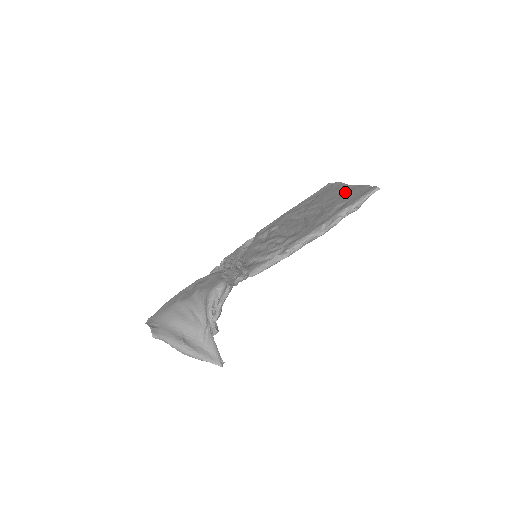
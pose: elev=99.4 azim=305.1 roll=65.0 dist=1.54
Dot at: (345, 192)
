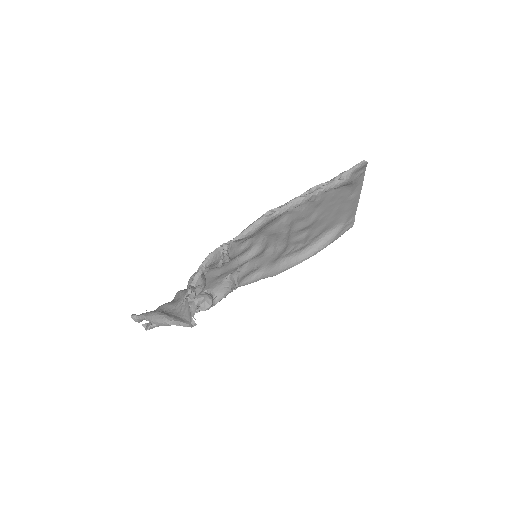
Dot at: (346, 194)
